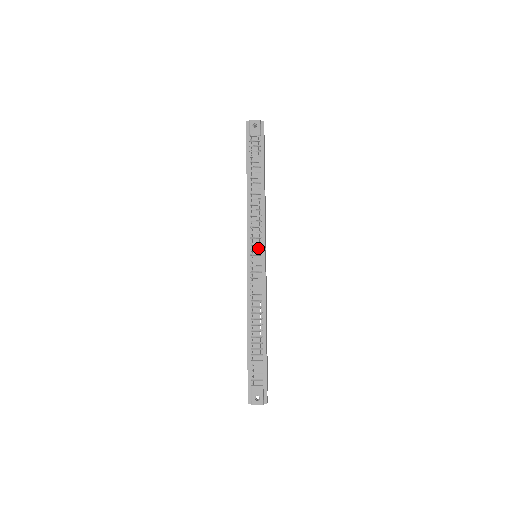
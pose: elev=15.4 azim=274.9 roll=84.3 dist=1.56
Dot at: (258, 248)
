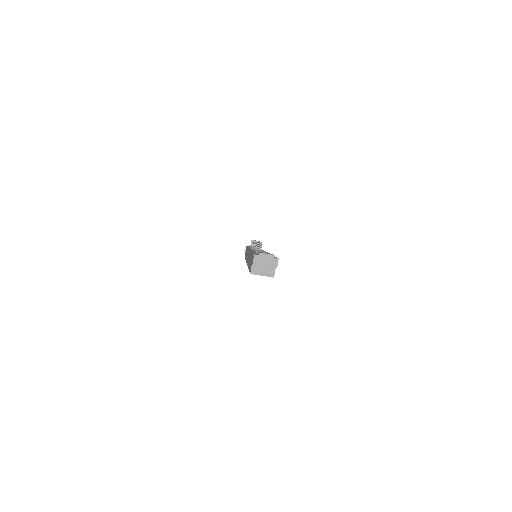
Dot at: occluded
